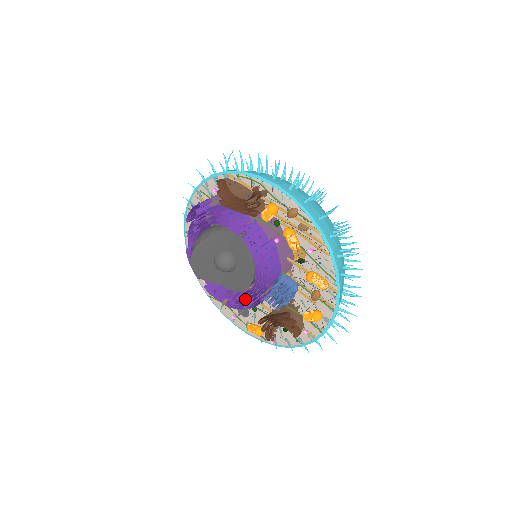
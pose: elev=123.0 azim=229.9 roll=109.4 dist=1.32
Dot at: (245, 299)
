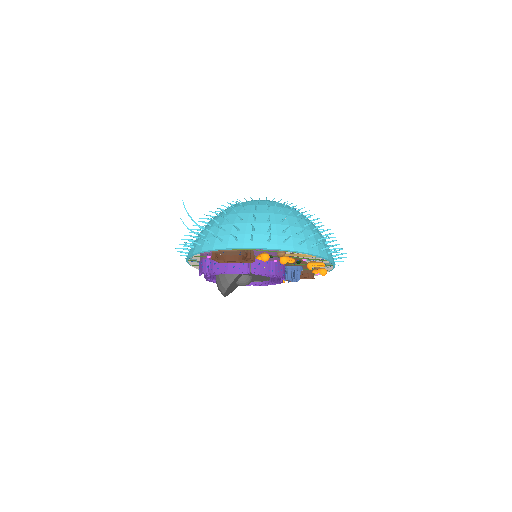
Dot at: occluded
